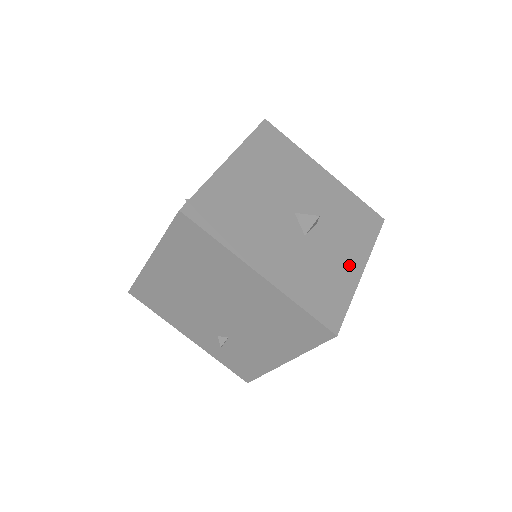
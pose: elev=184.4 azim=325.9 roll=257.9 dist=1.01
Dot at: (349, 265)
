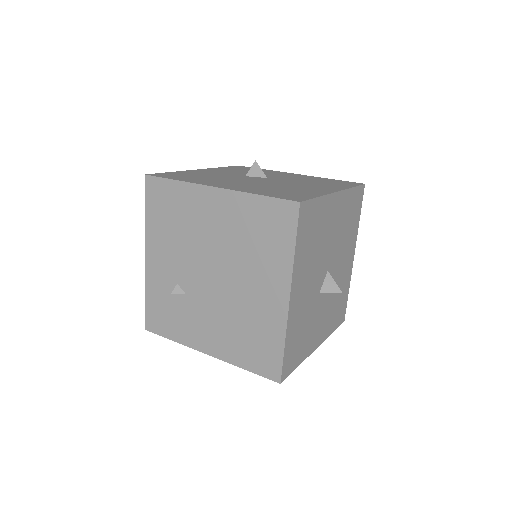
Dot at: (316, 337)
